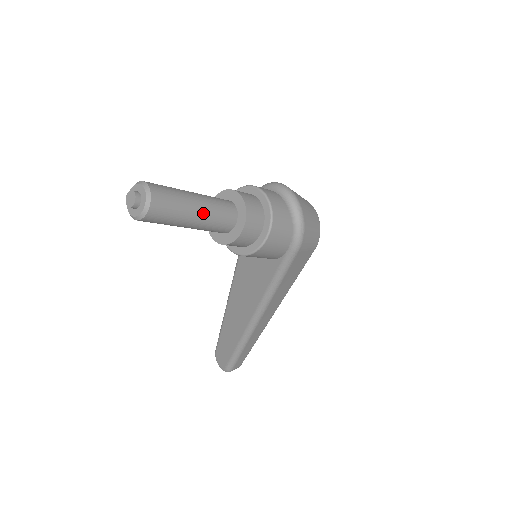
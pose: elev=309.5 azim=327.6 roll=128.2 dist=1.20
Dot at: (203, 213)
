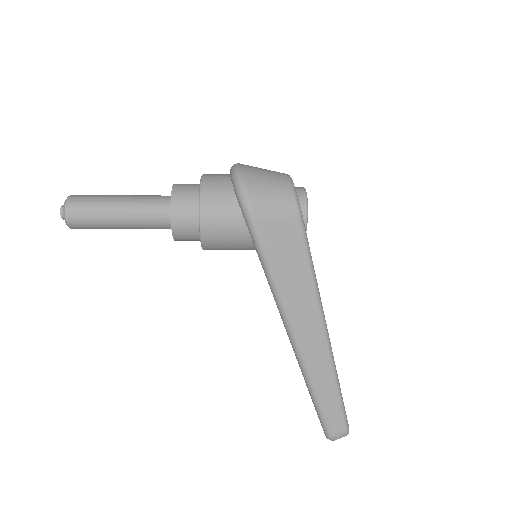
Dot at: (126, 206)
